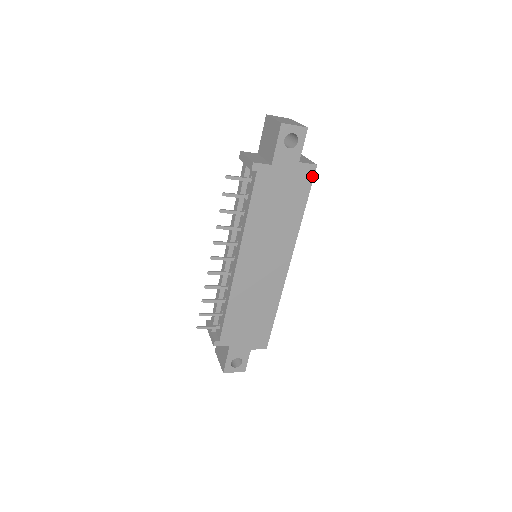
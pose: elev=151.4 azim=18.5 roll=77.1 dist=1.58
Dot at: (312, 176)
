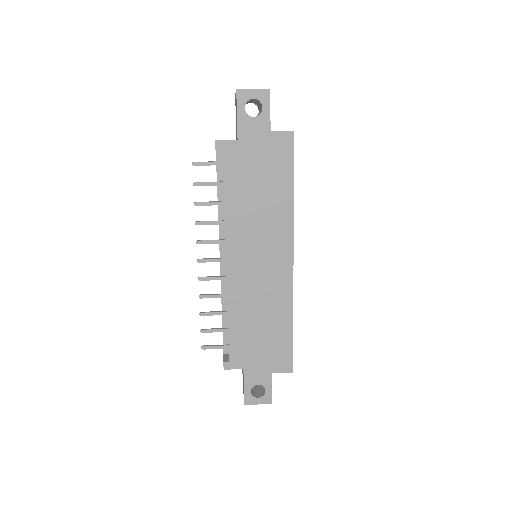
Dot at: (292, 146)
